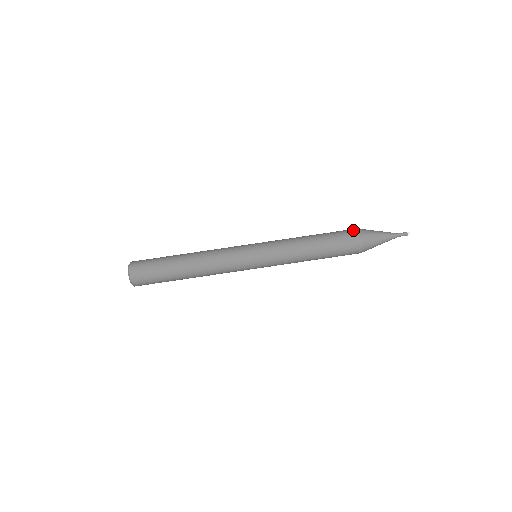
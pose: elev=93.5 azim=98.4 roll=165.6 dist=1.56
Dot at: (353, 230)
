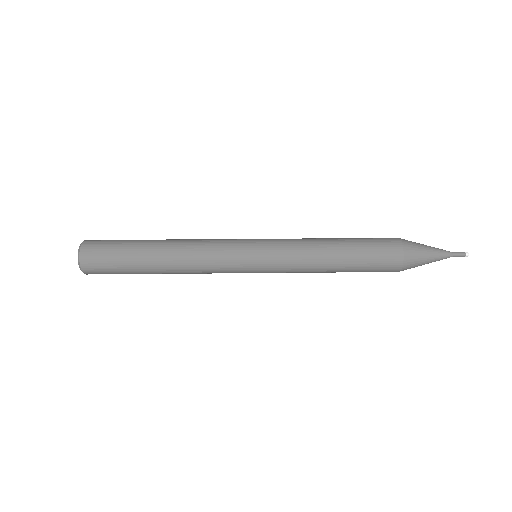
Dot at: occluded
